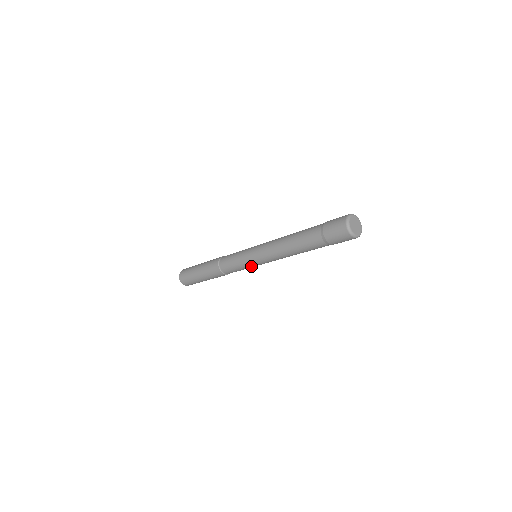
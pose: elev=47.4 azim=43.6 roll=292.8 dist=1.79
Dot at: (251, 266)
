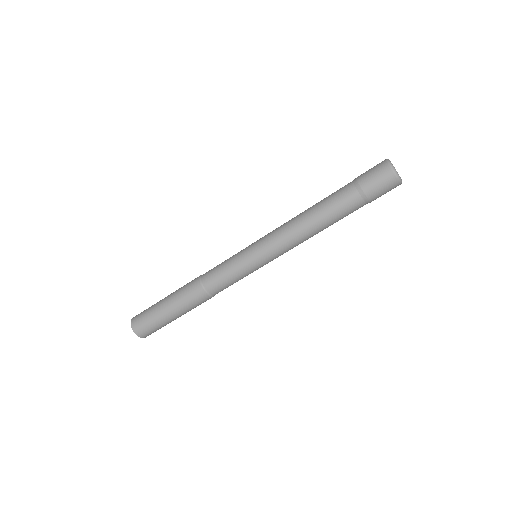
Dot at: (252, 269)
